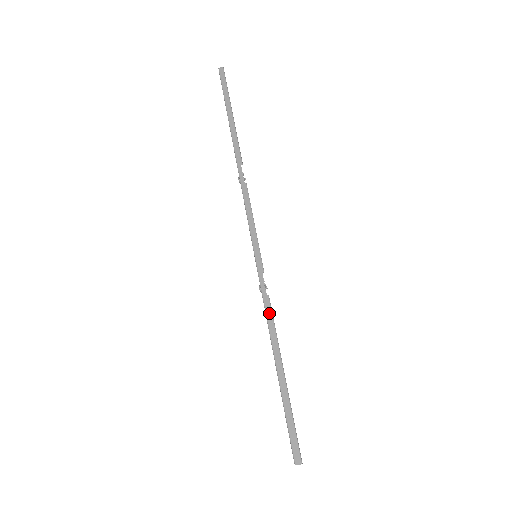
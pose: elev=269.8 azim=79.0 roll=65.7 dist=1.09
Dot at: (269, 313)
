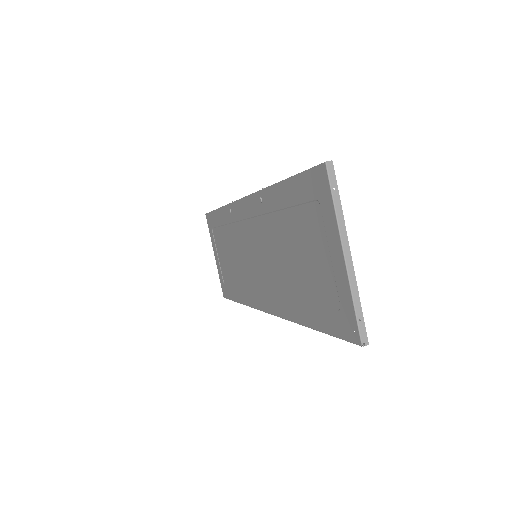
Dot at: occluded
